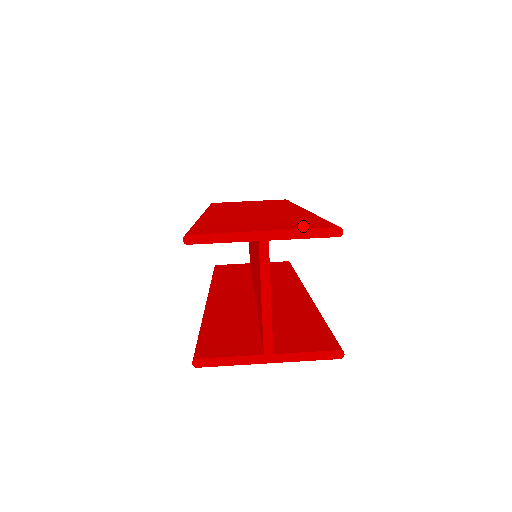
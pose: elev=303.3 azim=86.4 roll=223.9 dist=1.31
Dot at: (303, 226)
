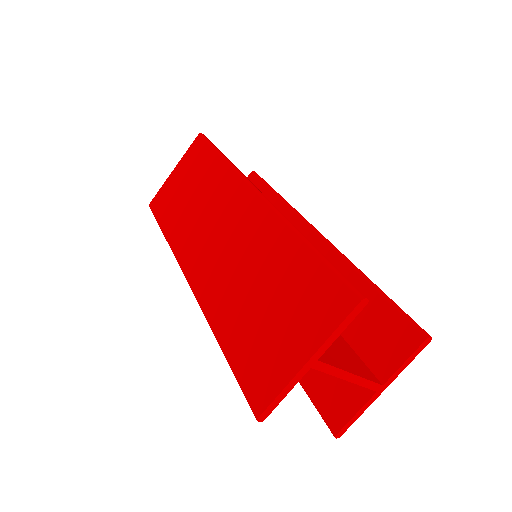
Dot at: (326, 315)
